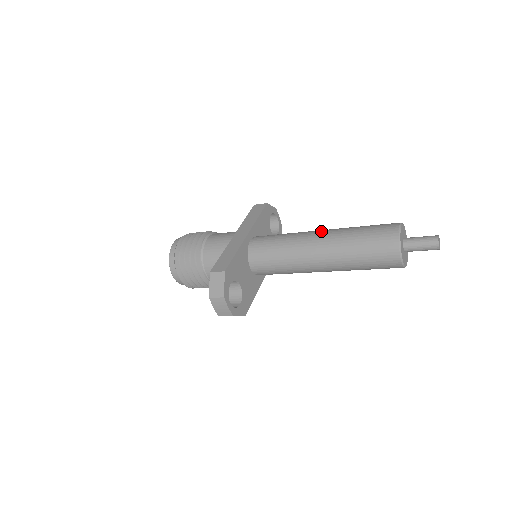
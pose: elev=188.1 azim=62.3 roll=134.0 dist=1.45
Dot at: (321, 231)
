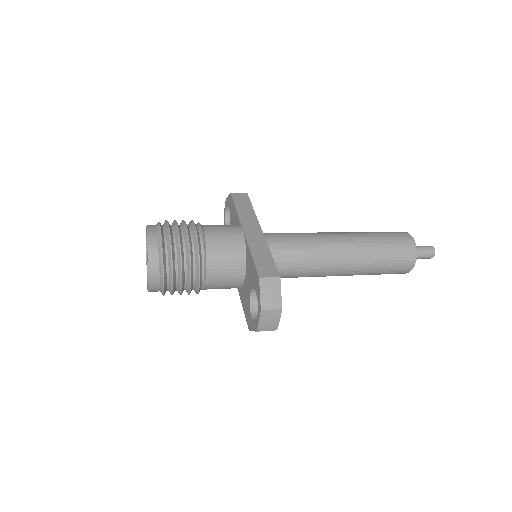
Dot at: (339, 234)
